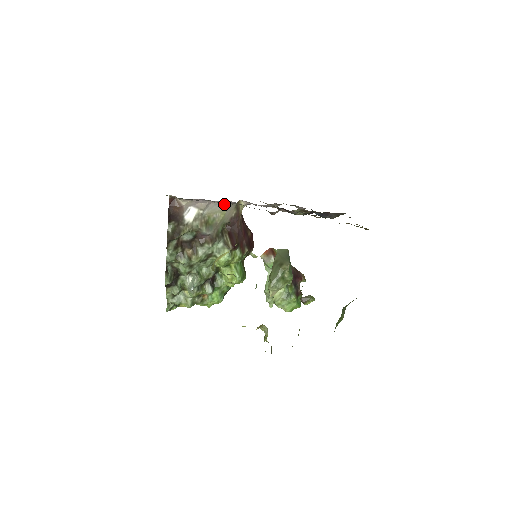
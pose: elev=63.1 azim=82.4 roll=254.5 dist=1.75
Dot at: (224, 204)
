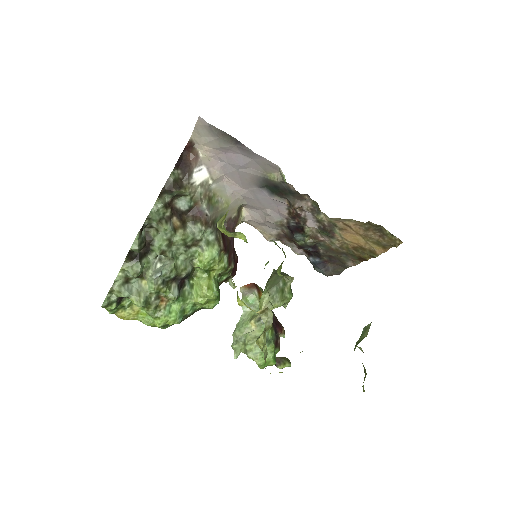
Dot at: (233, 192)
